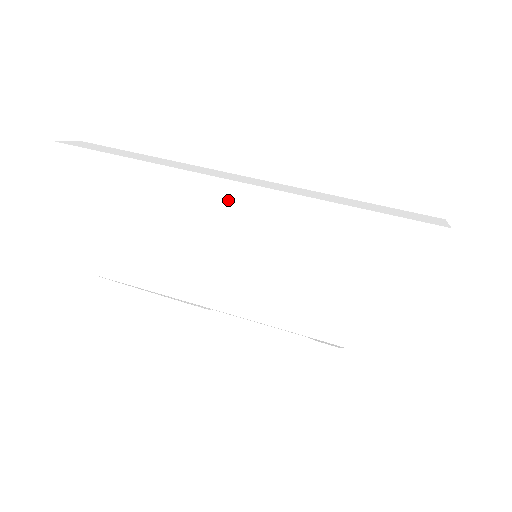
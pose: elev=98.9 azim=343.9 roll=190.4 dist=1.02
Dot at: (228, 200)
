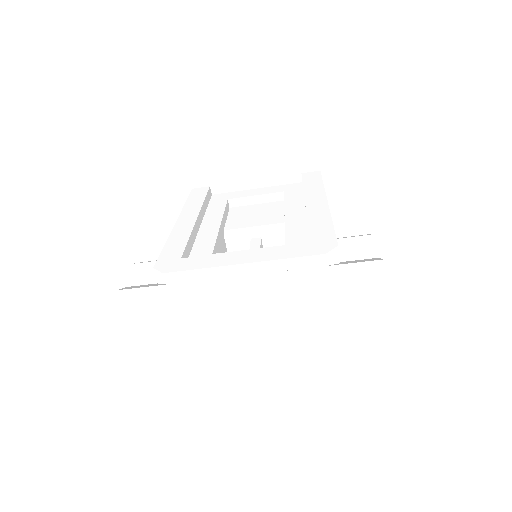
Dot at: (250, 313)
